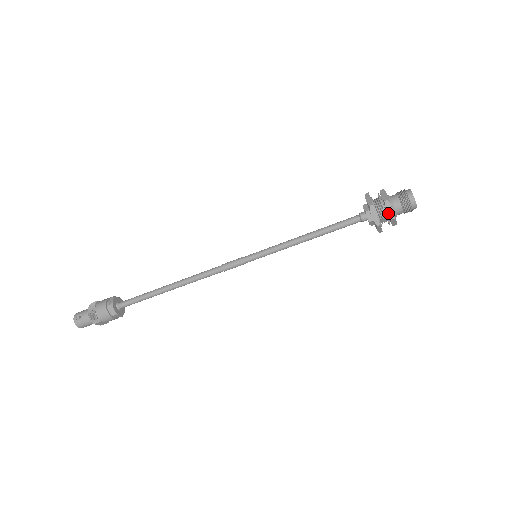
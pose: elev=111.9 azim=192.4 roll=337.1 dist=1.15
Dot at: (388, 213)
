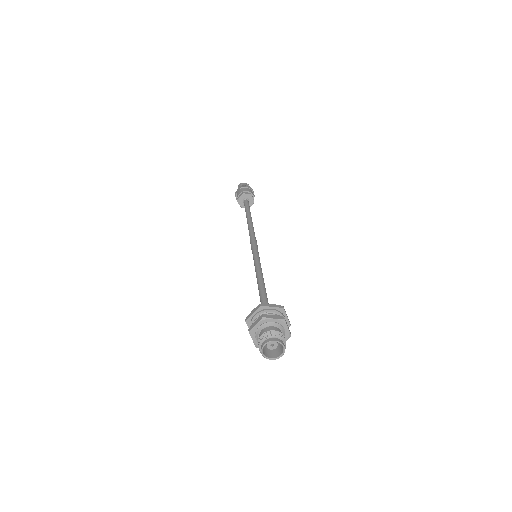
Dot at: occluded
